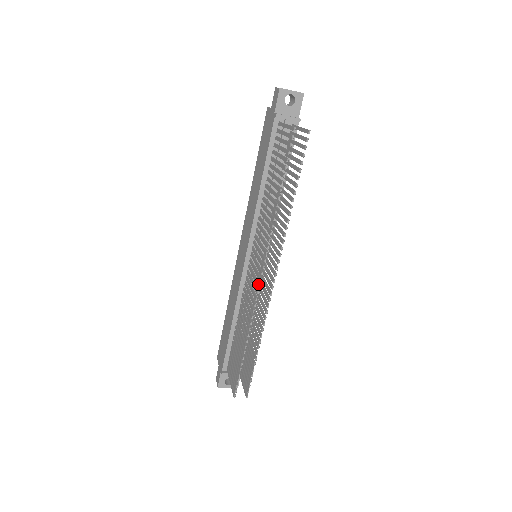
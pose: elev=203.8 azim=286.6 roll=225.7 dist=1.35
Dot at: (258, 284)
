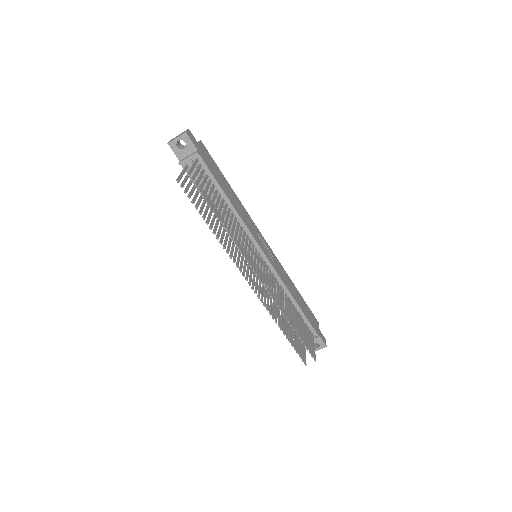
Dot at: (251, 288)
